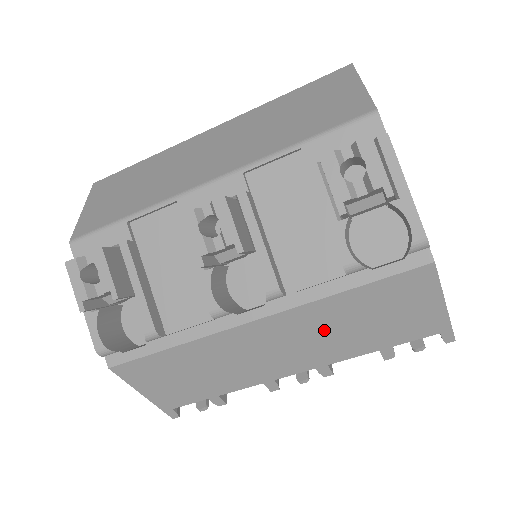
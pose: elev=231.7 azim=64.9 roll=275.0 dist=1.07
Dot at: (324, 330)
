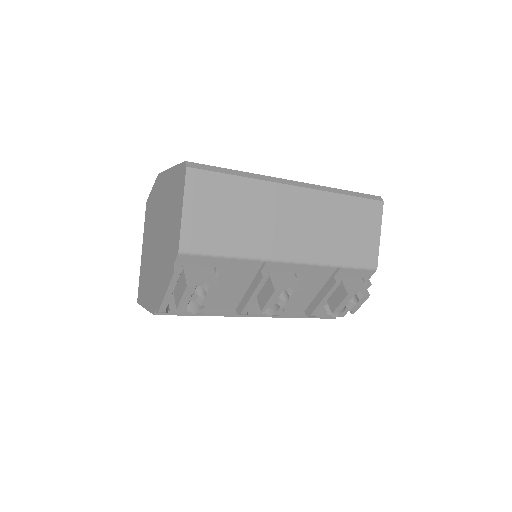
Dot at: occluded
